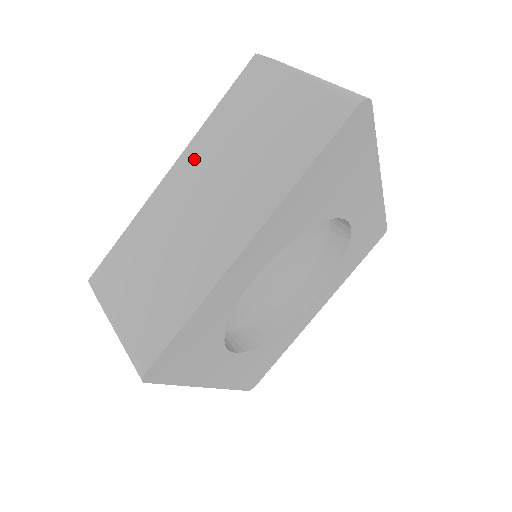
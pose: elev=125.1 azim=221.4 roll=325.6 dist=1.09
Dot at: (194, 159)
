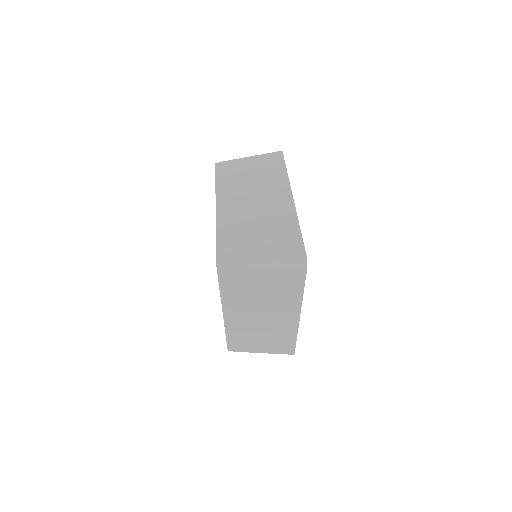
Dot at: (233, 308)
